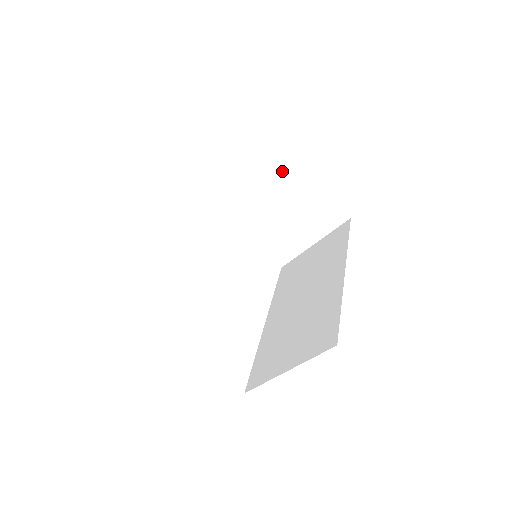
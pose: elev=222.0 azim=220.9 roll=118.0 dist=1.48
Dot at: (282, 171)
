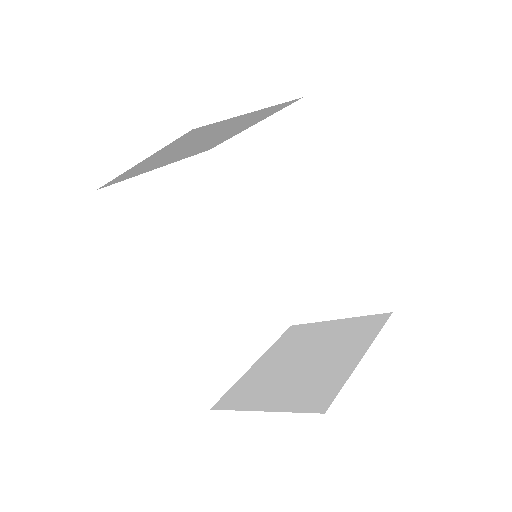
Dot at: (216, 128)
